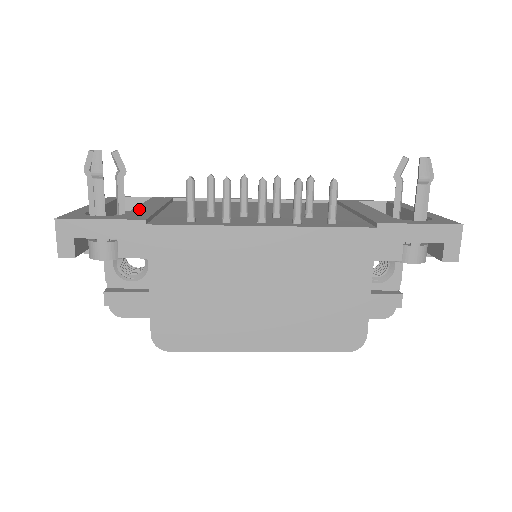
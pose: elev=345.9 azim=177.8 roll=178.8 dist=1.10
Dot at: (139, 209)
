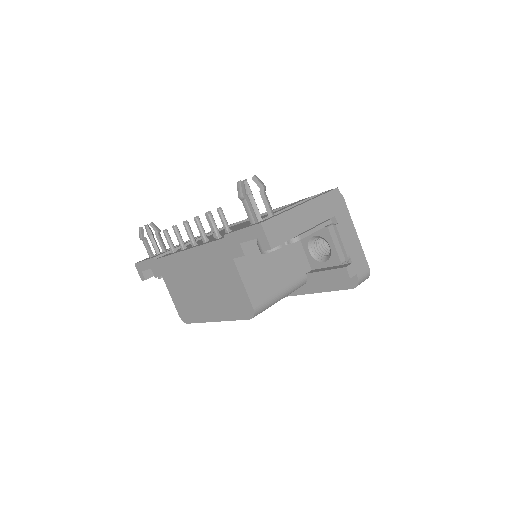
Dot at: occluded
